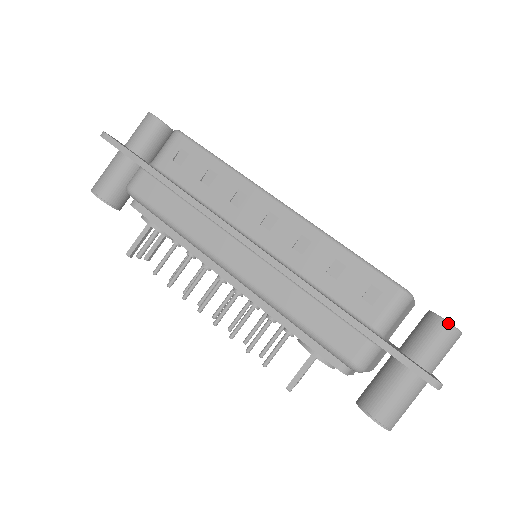
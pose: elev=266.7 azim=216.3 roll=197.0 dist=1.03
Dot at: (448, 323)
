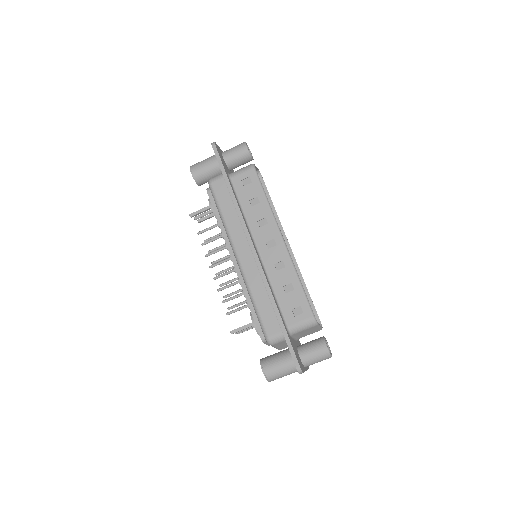
Dot at: (327, 347)
